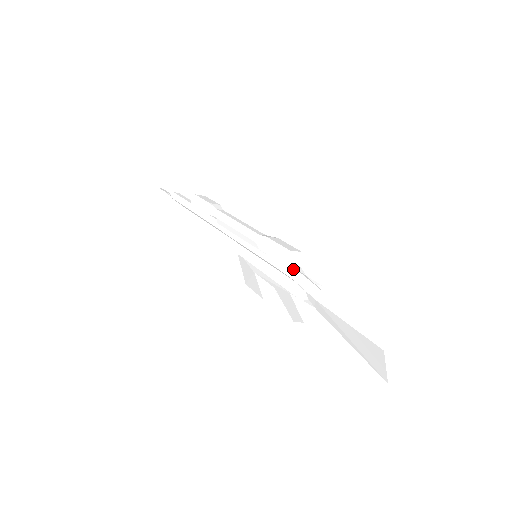
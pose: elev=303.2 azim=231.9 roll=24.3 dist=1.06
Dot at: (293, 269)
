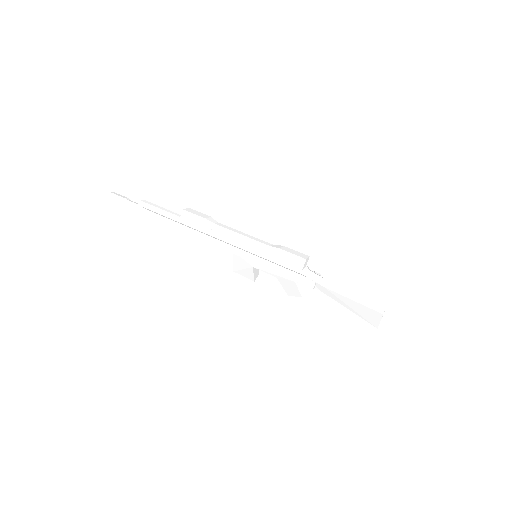
Dot at: (304, 269)
